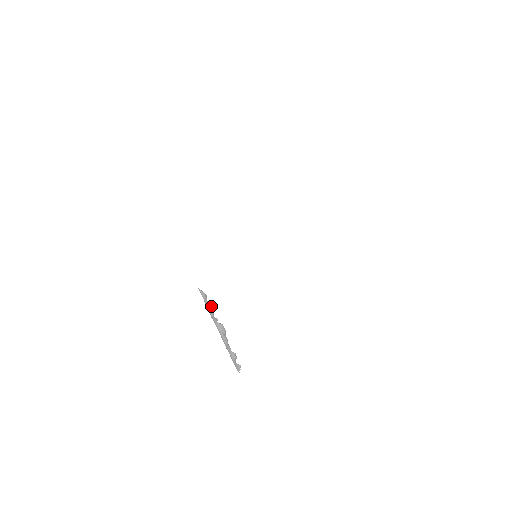
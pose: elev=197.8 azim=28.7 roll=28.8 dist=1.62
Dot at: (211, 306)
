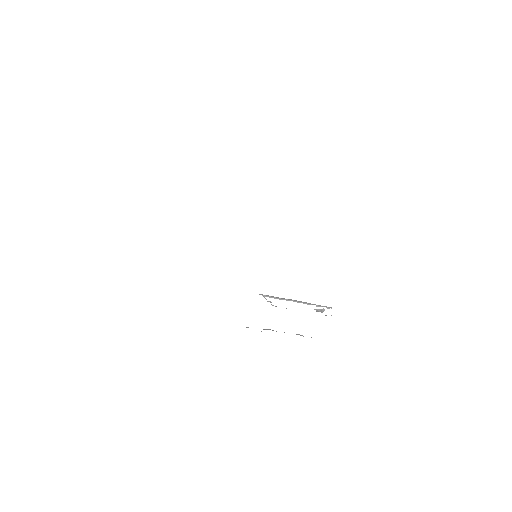
Dot at: occluded
